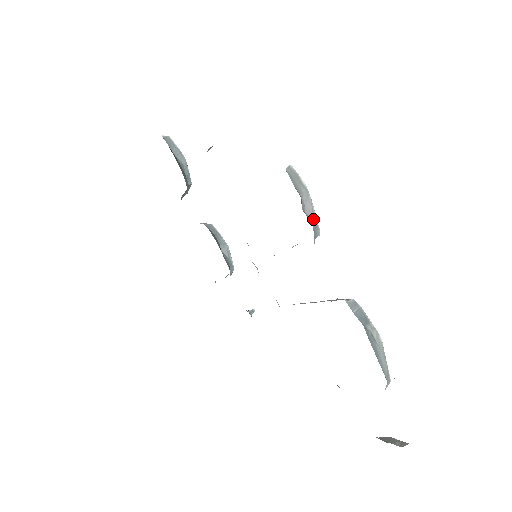
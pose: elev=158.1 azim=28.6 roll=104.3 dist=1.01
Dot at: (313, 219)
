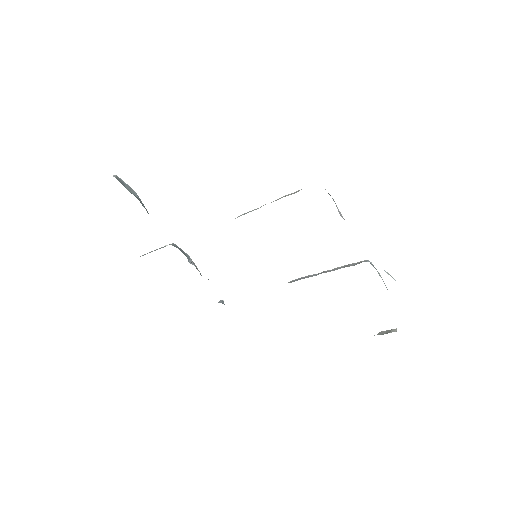
Dot at: occluded
